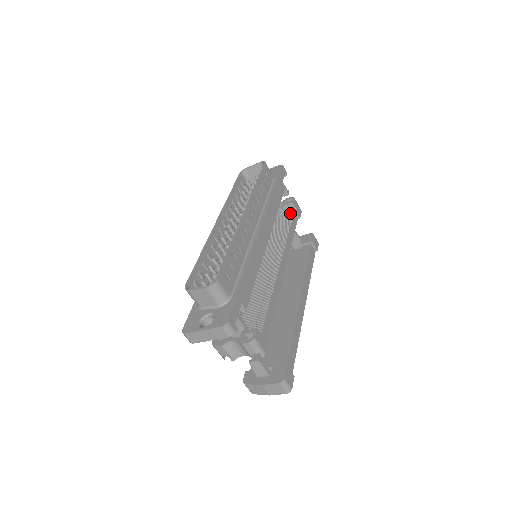
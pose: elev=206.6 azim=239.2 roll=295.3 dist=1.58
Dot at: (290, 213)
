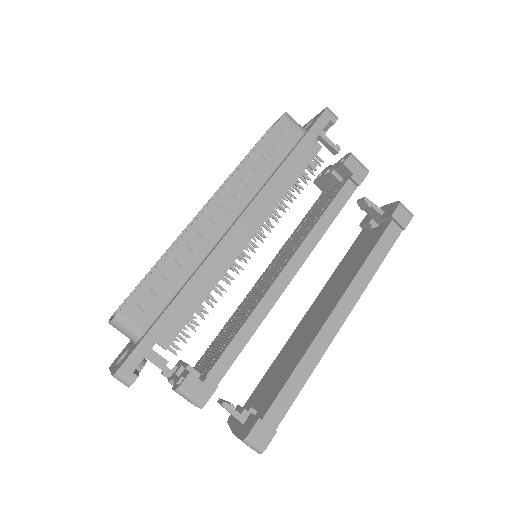
Dot at: (345, 179)
